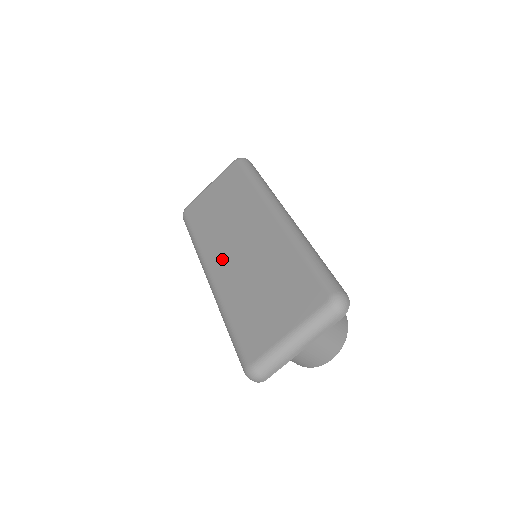
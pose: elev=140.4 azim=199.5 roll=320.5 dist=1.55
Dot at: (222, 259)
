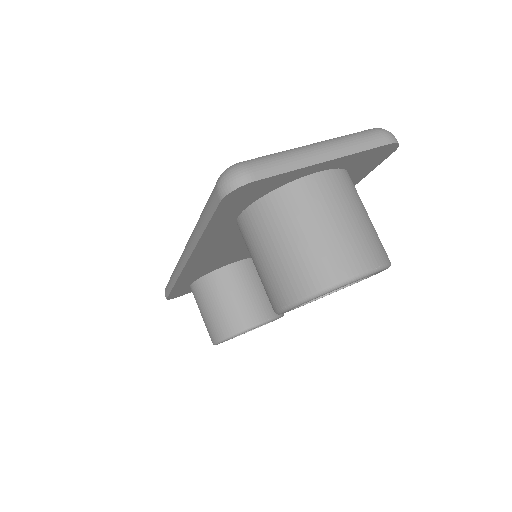
Dot at: occluded
